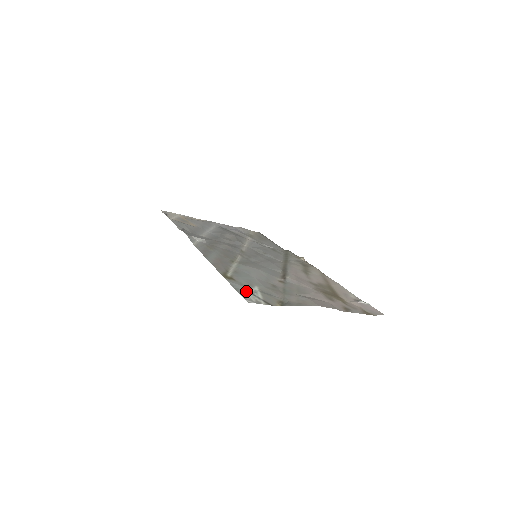
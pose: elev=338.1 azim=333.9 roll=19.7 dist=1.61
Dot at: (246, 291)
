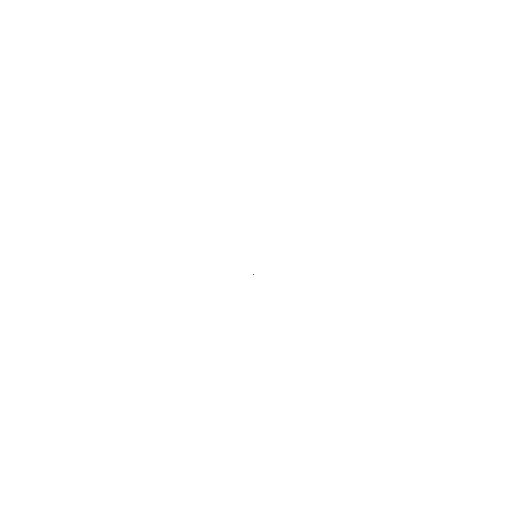
Dot at: occluded
